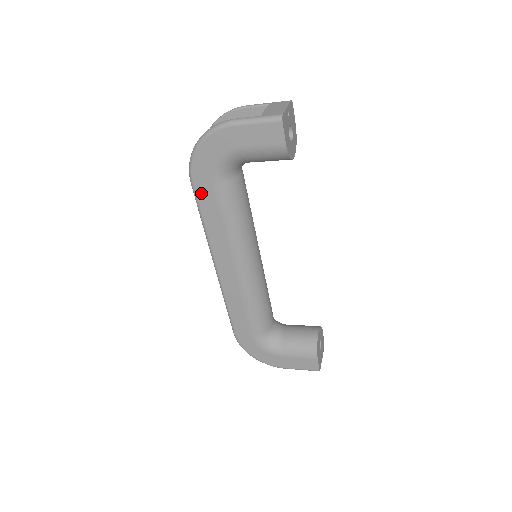
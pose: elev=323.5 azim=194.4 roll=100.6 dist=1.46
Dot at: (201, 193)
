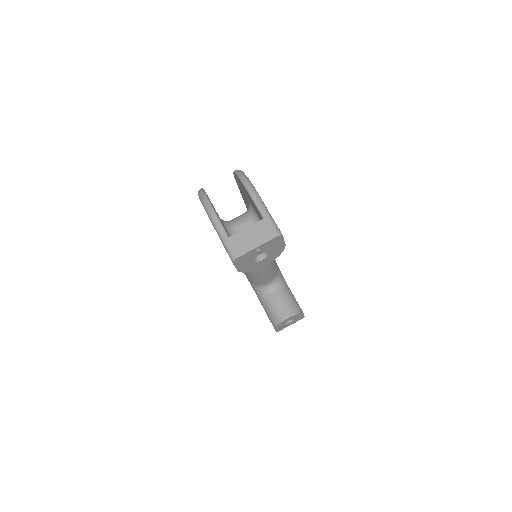
Dot at: occluded
